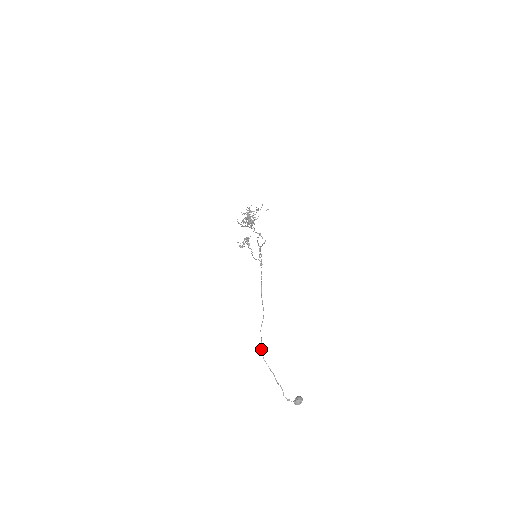
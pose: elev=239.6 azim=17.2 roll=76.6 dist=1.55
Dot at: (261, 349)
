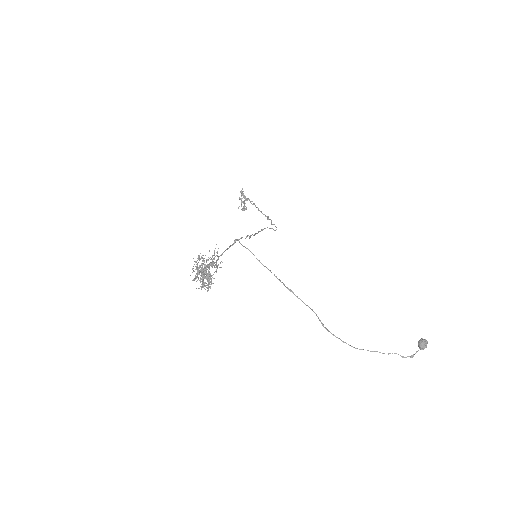
Dot at: occluded
